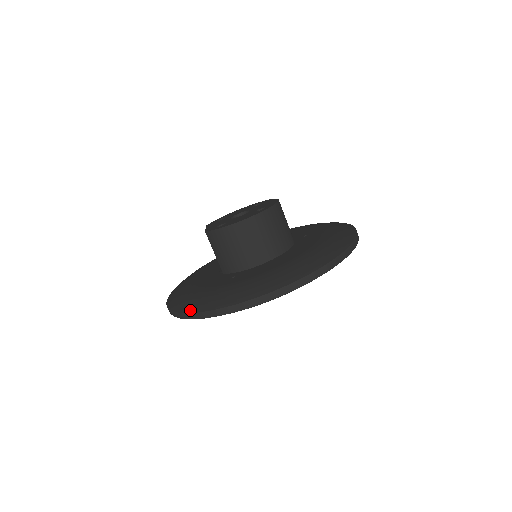
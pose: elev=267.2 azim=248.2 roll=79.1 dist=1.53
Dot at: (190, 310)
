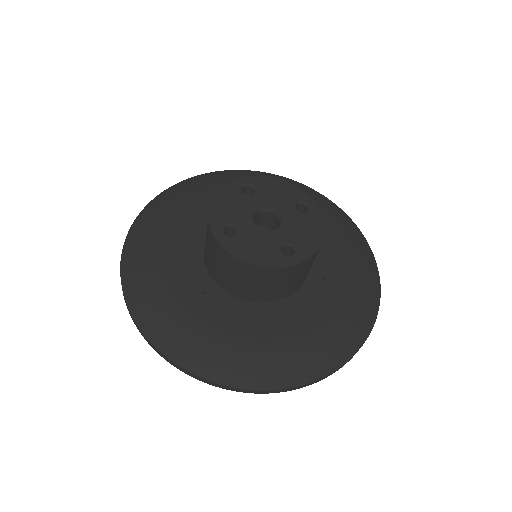
Dot at: (132, 306)
